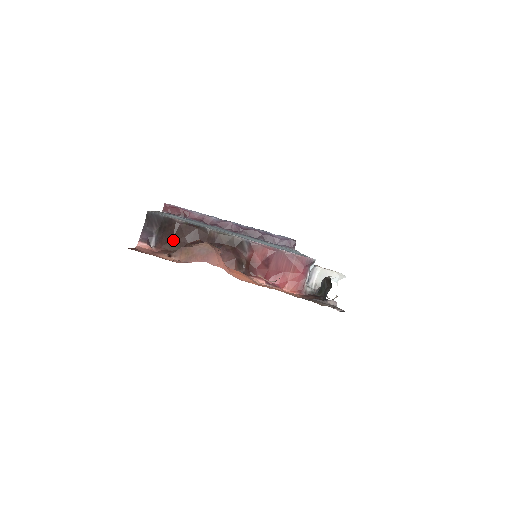
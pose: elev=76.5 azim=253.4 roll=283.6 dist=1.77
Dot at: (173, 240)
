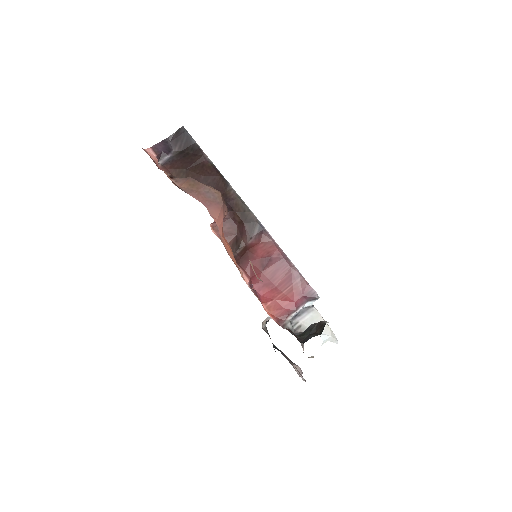
Dot at: (186, 170)
